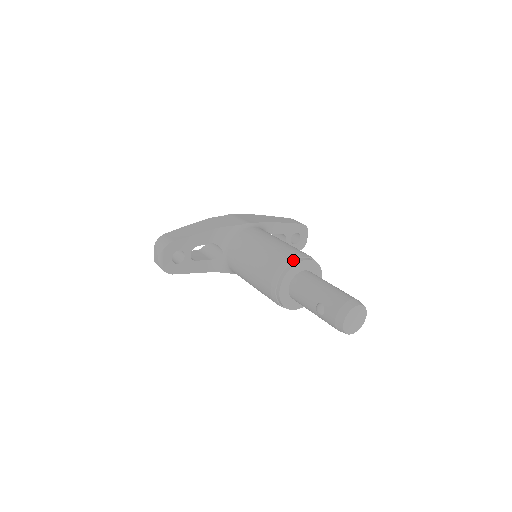
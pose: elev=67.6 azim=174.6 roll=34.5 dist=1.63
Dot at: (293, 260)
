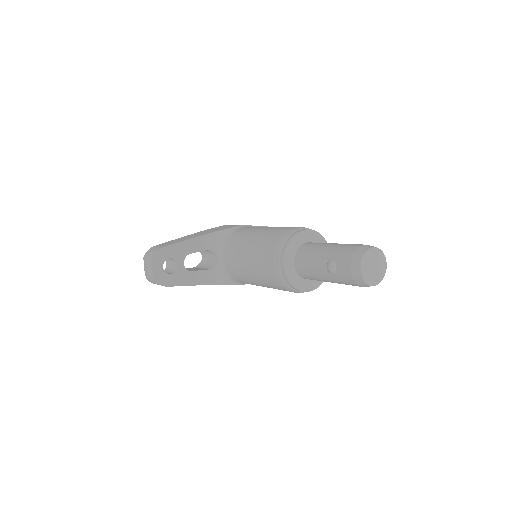
Dot at: (292, 231)
